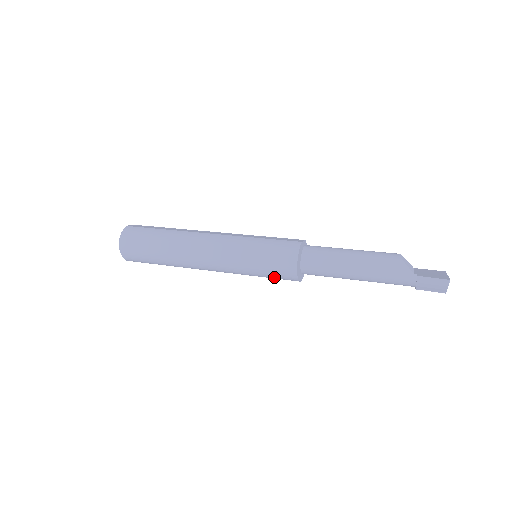
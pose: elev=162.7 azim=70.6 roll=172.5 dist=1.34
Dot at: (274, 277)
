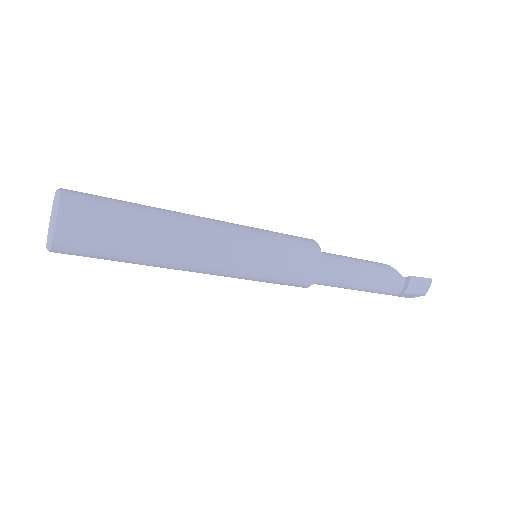
Dot at: (290, 277)
